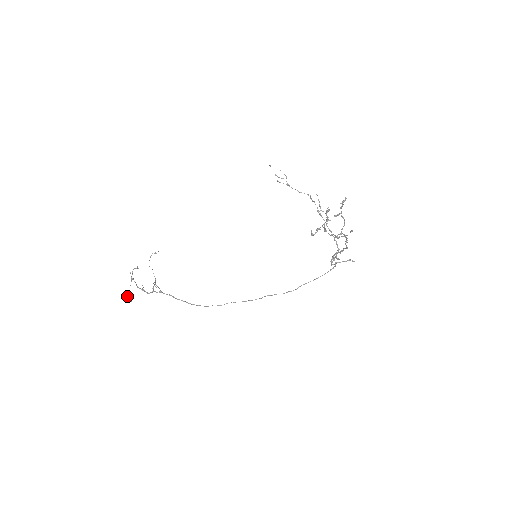
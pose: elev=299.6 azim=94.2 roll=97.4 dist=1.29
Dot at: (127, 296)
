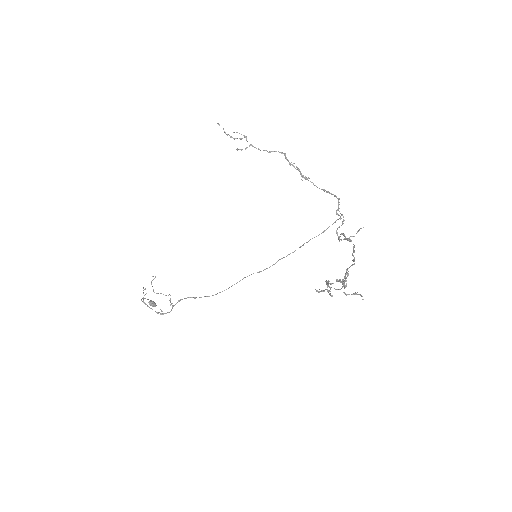
Dot at: (150, 305)
